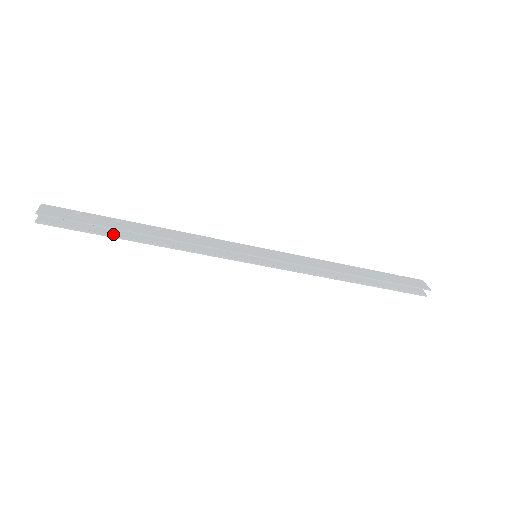
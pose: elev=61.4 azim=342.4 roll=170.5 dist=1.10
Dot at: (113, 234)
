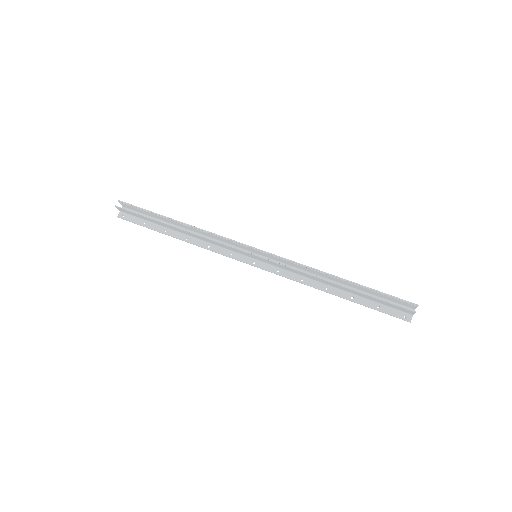
Dot at: (158, 221)
